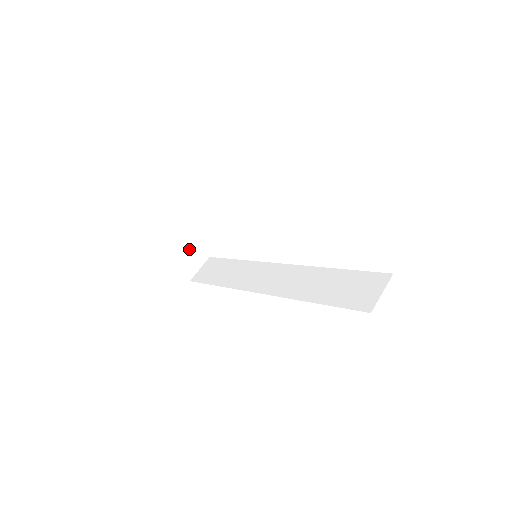
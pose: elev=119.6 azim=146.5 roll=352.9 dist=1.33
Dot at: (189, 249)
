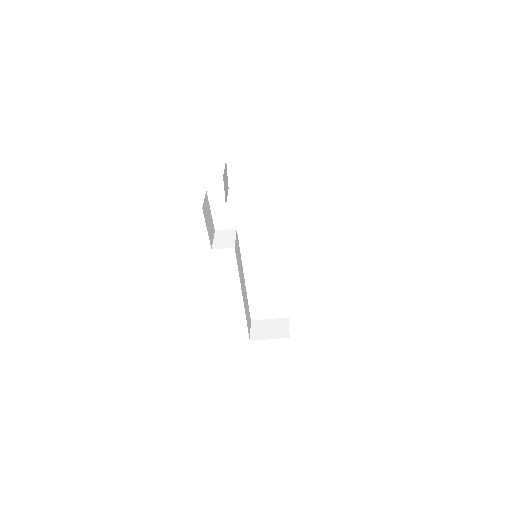
Dot at: (270, 326)
